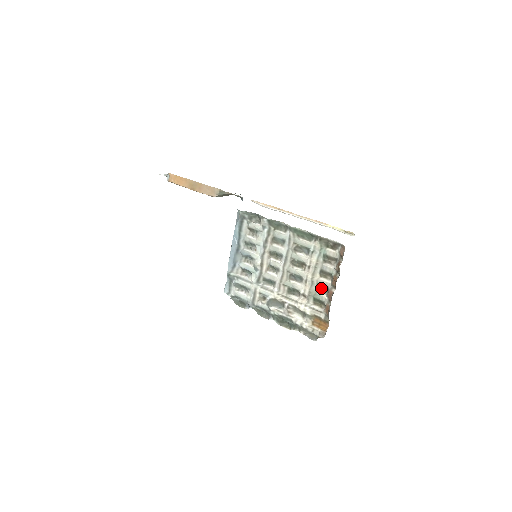
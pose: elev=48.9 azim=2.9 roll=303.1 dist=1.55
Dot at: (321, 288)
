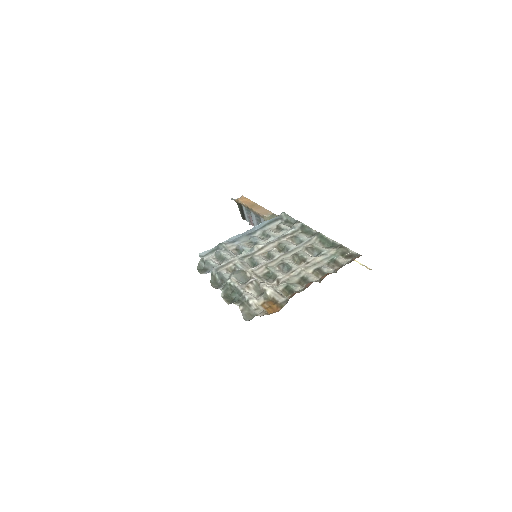
Dot at: (303, 281)
